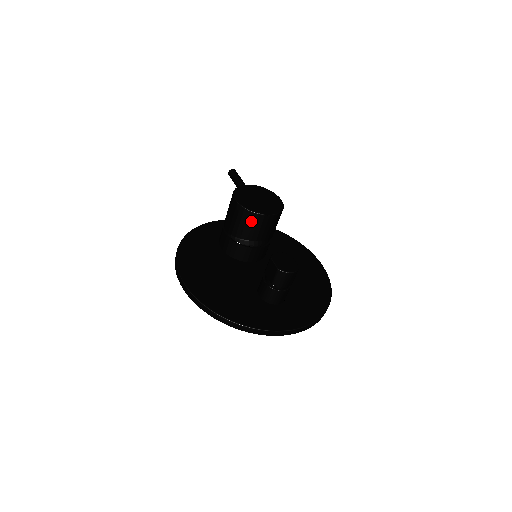
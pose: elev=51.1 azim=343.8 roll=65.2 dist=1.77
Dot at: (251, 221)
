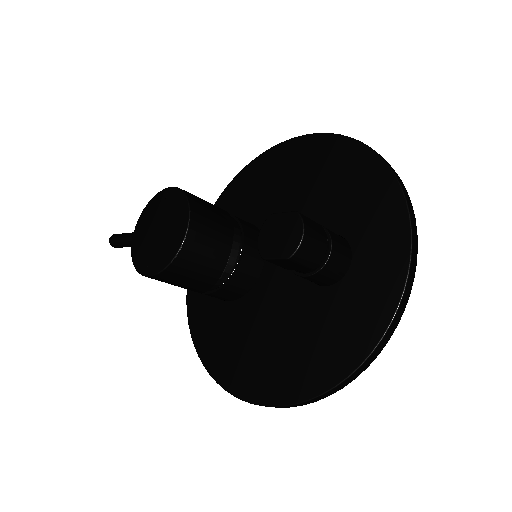
Dot at: (191, 262)
